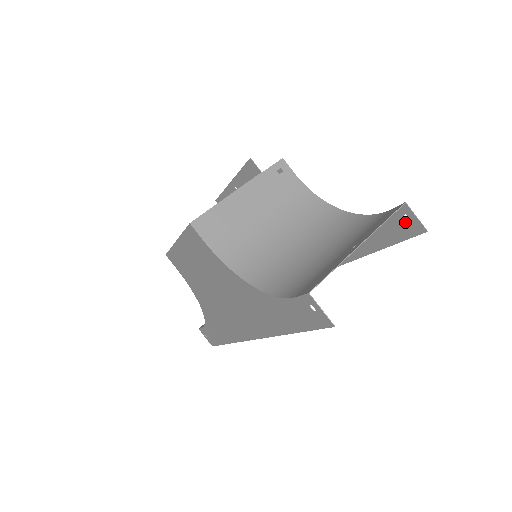
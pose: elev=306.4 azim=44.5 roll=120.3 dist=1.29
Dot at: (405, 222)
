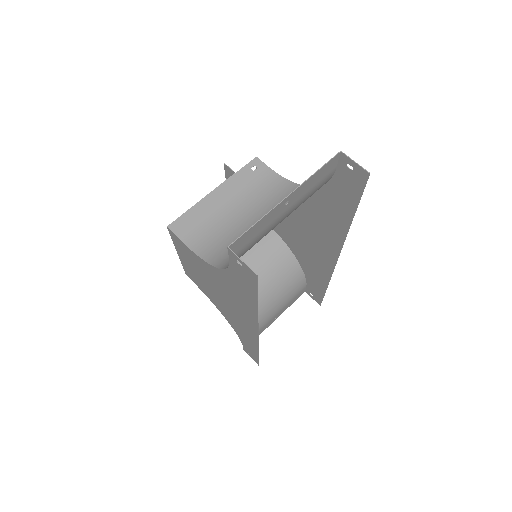
Dot at: (351, 173)
